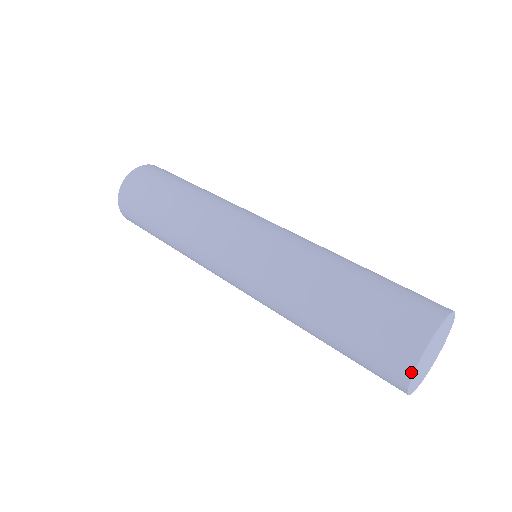
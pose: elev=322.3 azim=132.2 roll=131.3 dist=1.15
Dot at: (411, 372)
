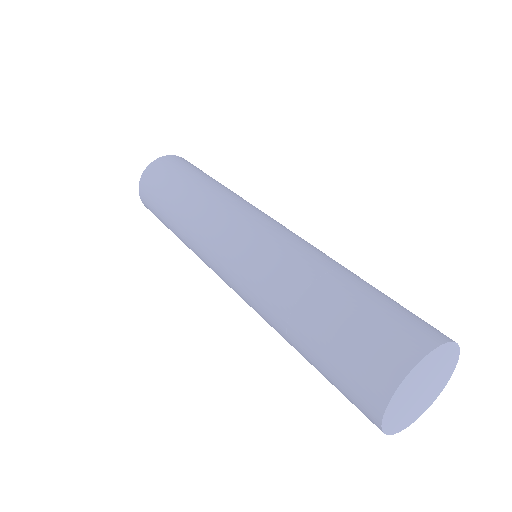
Dot at: (380, 414)
